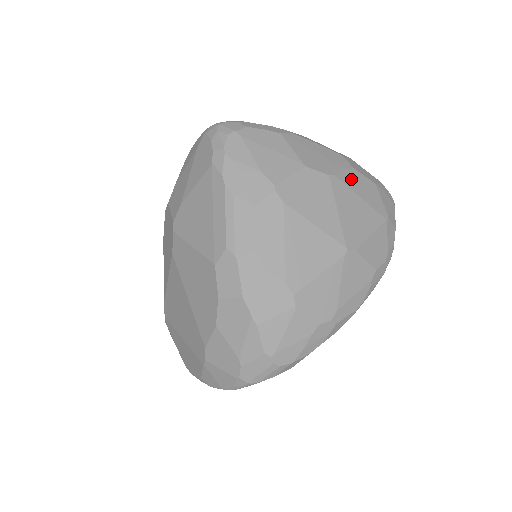
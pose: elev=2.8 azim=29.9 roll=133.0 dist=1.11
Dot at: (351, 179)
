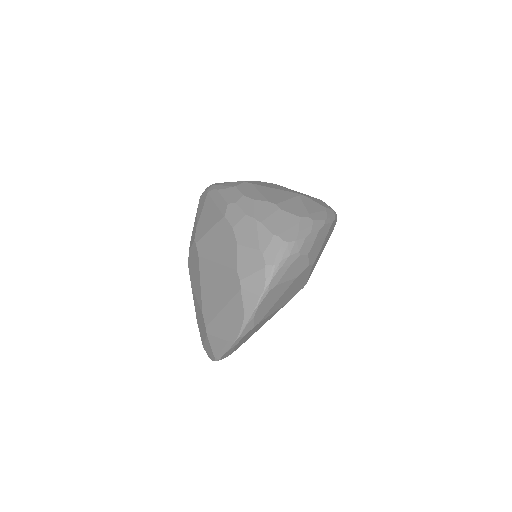
Dot at: occluded
